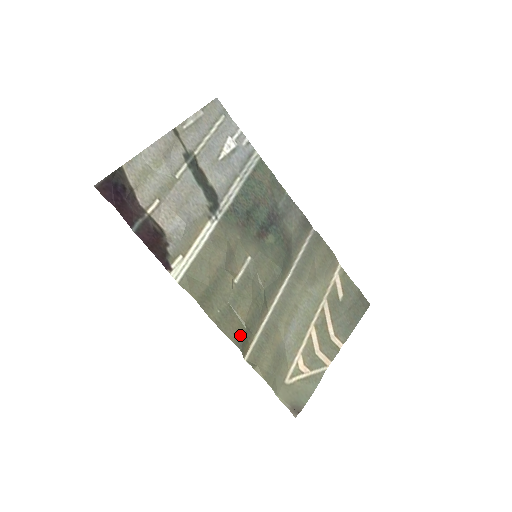
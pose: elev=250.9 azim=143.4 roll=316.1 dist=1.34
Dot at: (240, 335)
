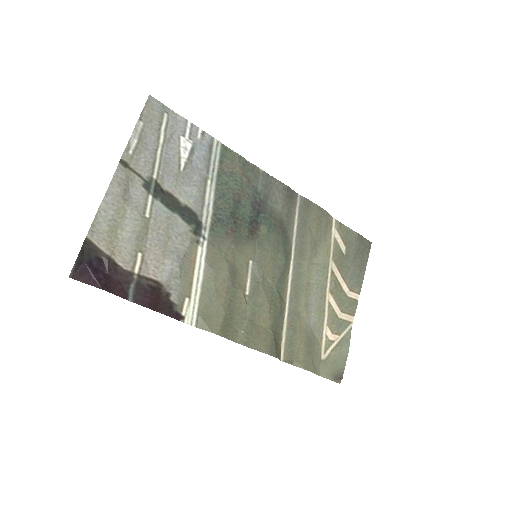
Dot at: (270, 343)
